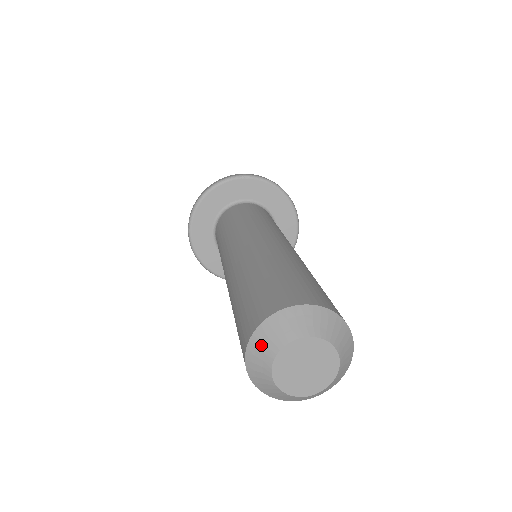
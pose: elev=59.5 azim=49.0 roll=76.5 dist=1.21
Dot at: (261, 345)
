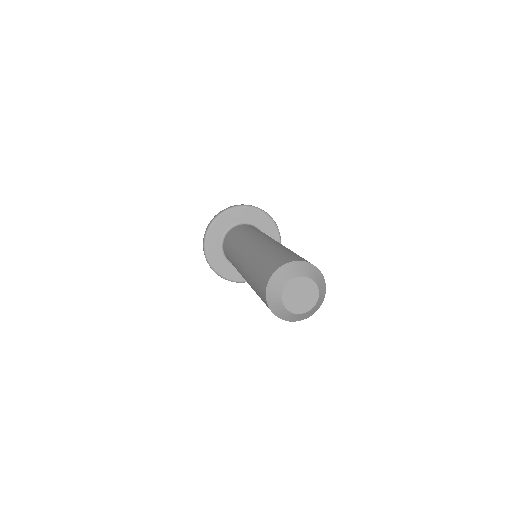
Dot at: (286, 271)
